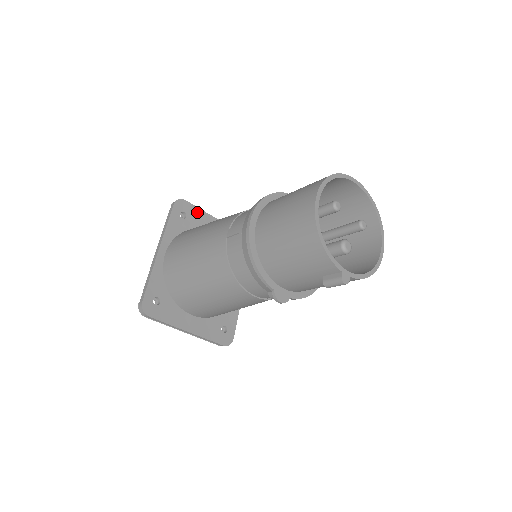
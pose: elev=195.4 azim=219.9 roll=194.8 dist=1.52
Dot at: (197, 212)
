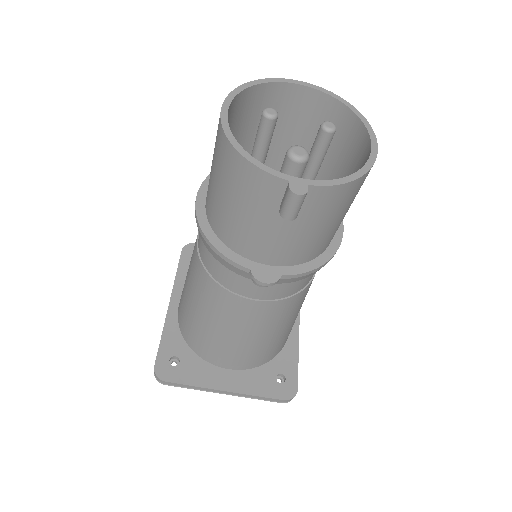
Dot at: occluded
